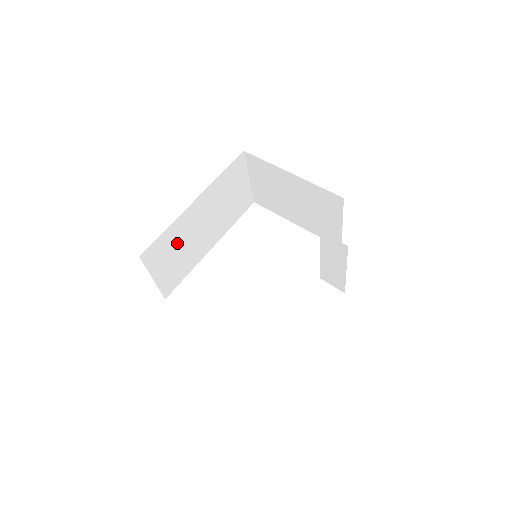
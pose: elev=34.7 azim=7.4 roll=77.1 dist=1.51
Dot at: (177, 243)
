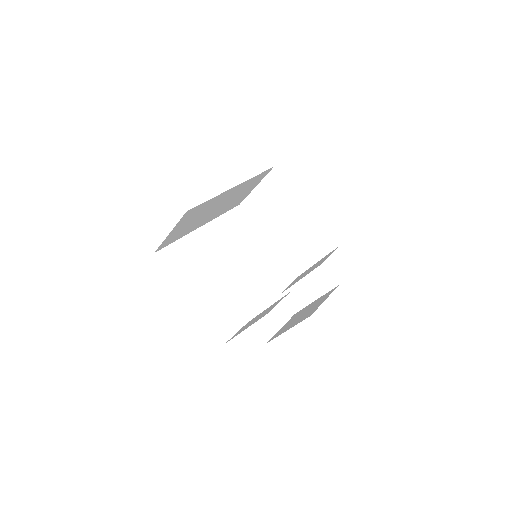
Dot at: (201, 212)
